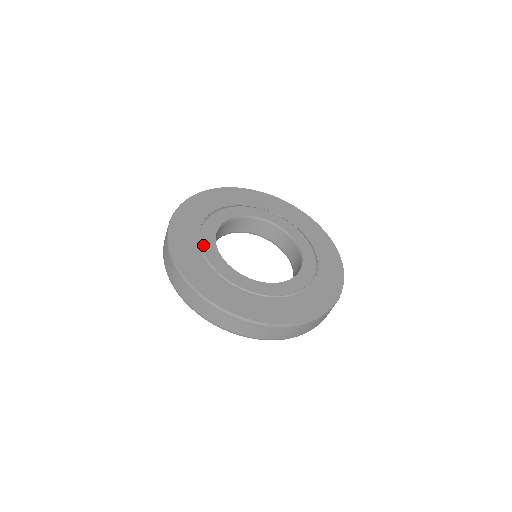
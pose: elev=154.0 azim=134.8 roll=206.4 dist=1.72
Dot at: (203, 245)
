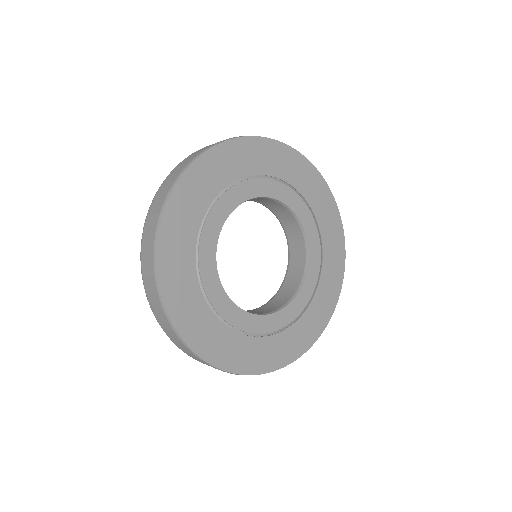
Dot at: (224, 318)
